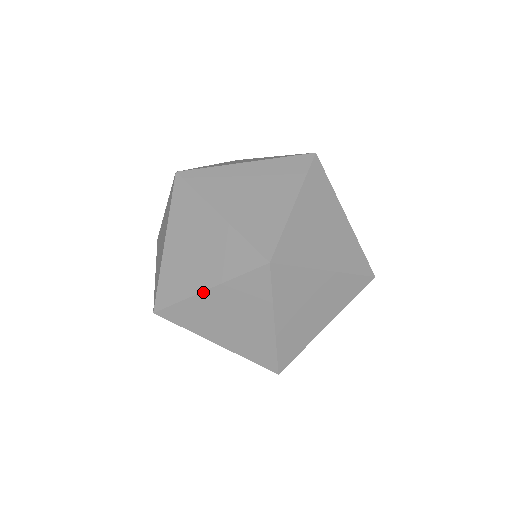
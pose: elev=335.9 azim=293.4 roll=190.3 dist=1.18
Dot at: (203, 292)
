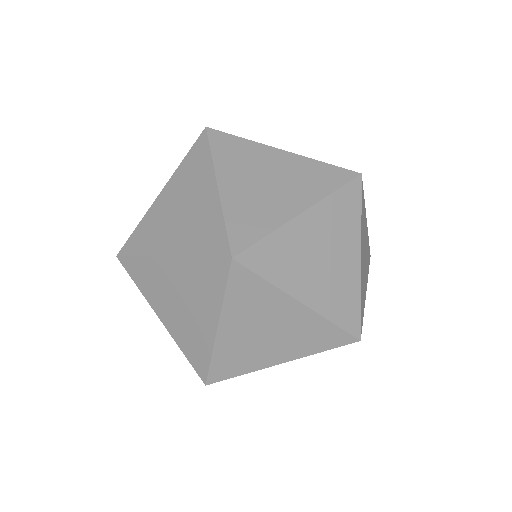
Dot at: (298, 216)
